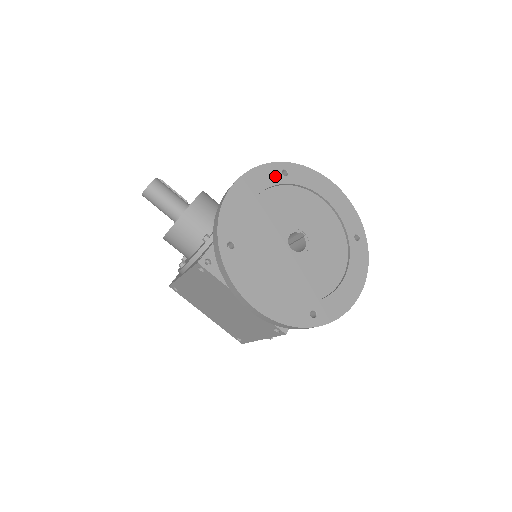
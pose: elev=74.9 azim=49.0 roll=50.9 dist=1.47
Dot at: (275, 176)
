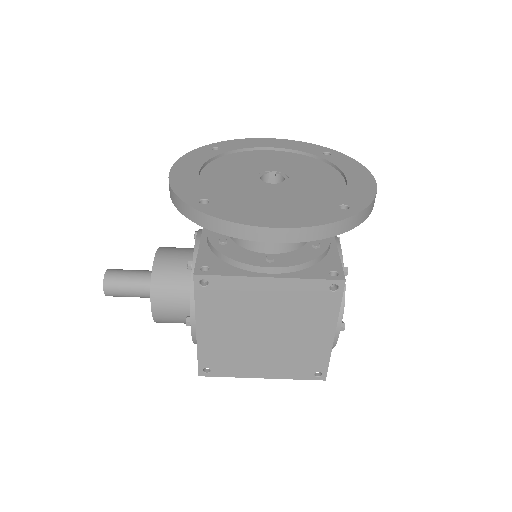
Dot at: (208, 153)
